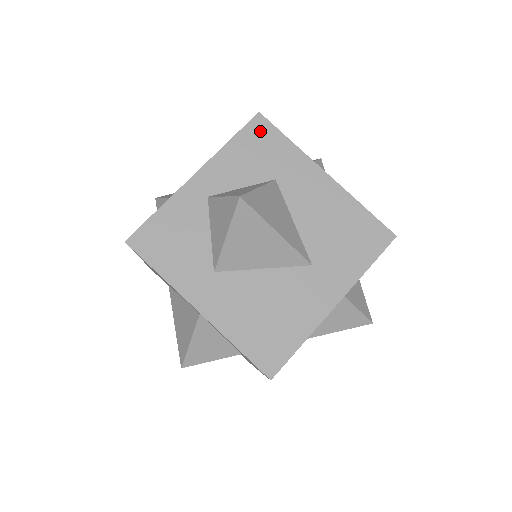
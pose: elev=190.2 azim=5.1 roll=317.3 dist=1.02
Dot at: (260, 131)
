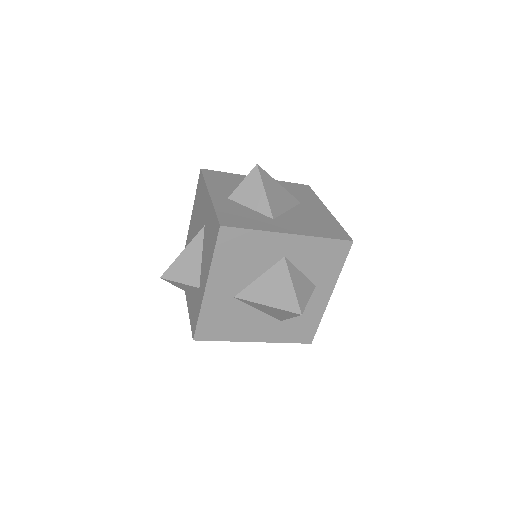
Dot at: (211, 173)
